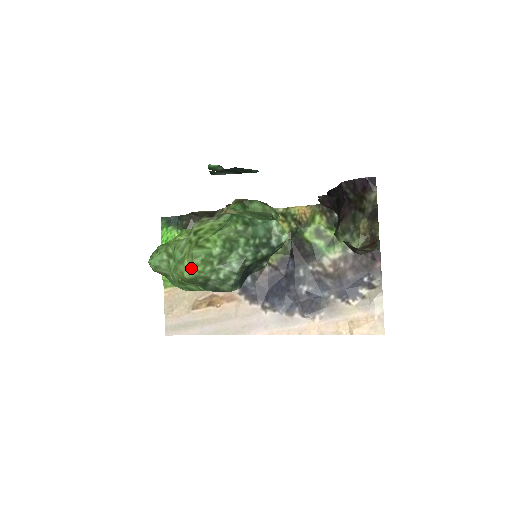
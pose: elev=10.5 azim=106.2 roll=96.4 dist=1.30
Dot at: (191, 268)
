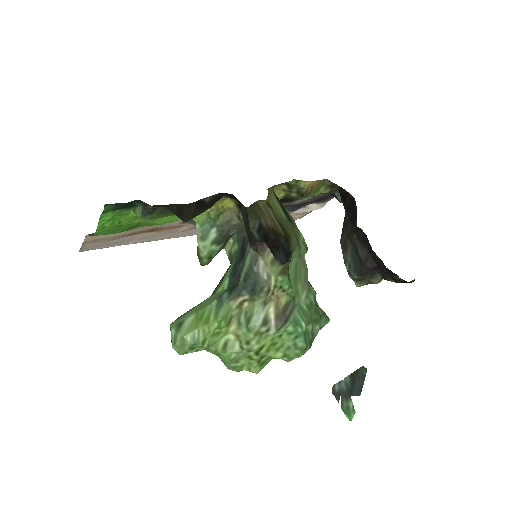
Dot at: occluded
